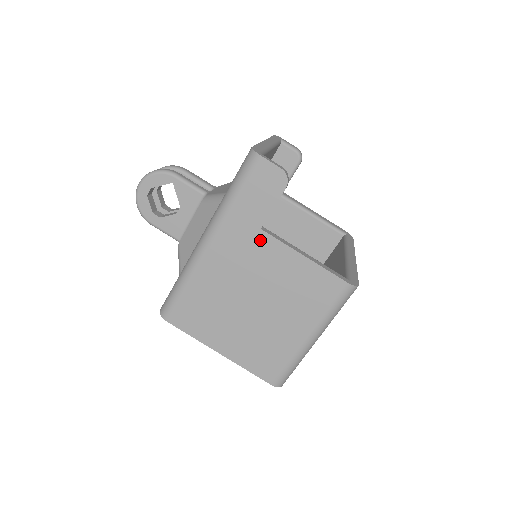
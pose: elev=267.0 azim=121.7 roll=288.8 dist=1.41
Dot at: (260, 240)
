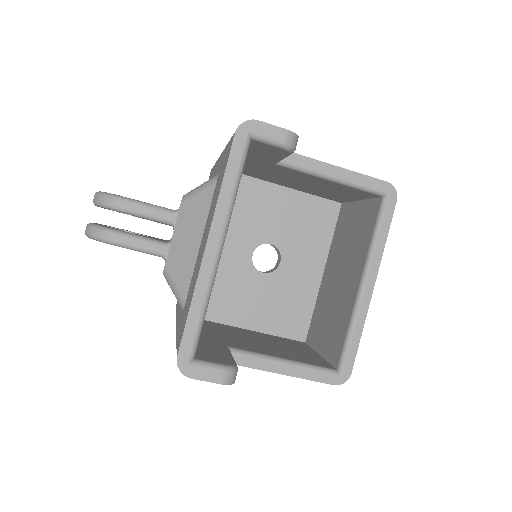
Dot at: occluded
